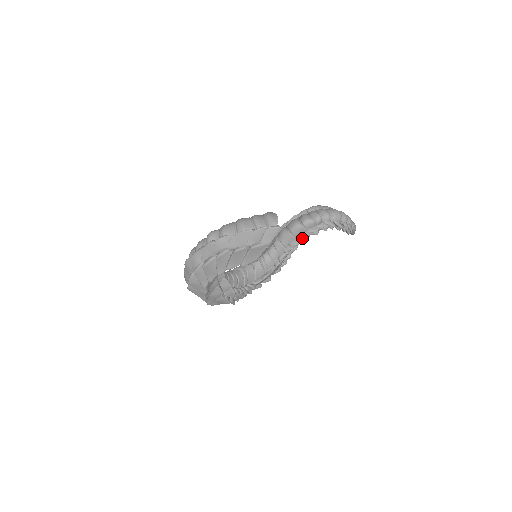
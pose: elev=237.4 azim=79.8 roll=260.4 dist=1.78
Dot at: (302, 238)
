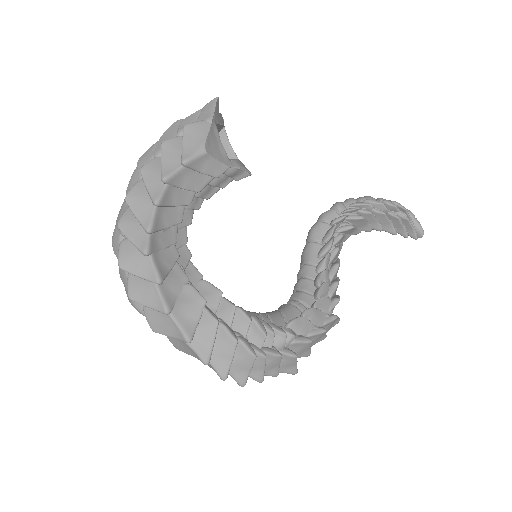
Dot at: (329, 234)
